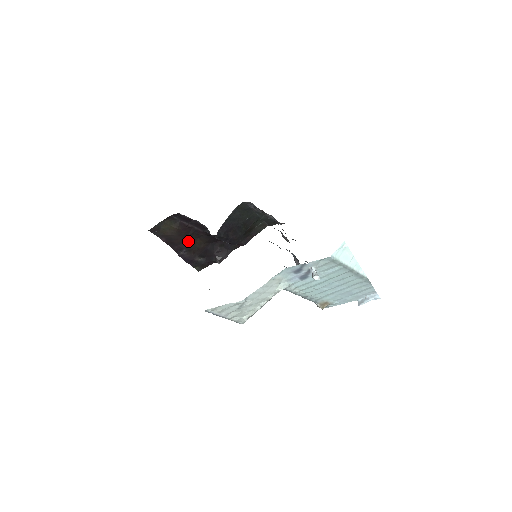
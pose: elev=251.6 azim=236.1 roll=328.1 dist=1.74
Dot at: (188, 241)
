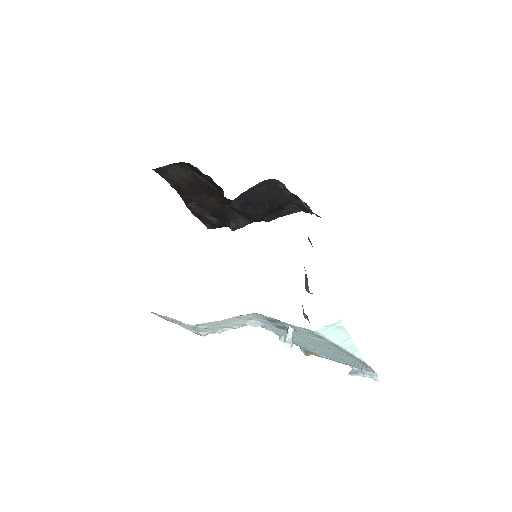
Dot at: (200, 195)
